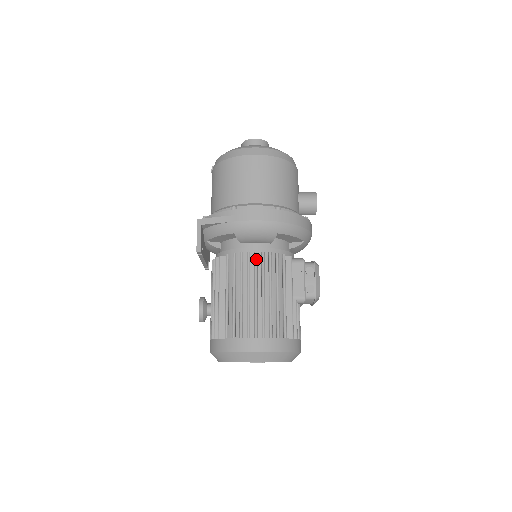
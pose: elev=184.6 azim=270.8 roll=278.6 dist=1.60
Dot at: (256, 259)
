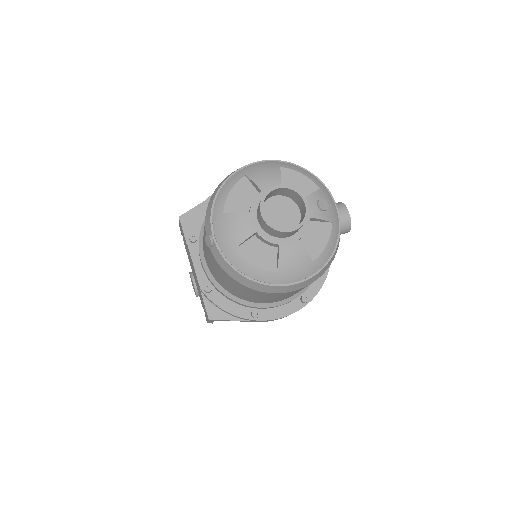
Dot at: occluded
